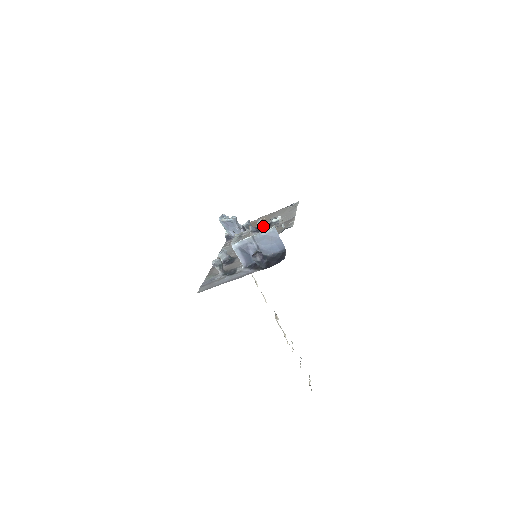
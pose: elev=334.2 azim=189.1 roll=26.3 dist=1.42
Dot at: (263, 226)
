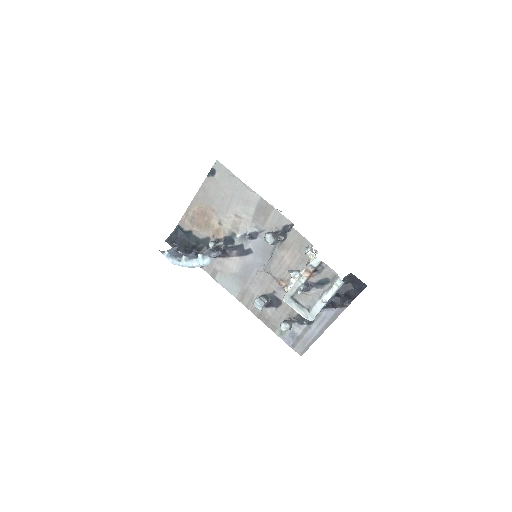
Dot at: (309, 277)
